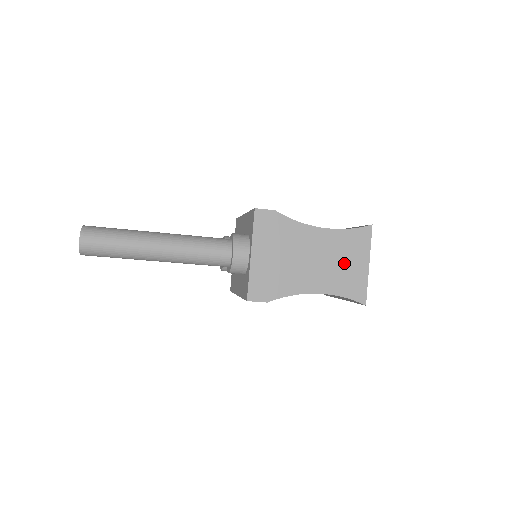
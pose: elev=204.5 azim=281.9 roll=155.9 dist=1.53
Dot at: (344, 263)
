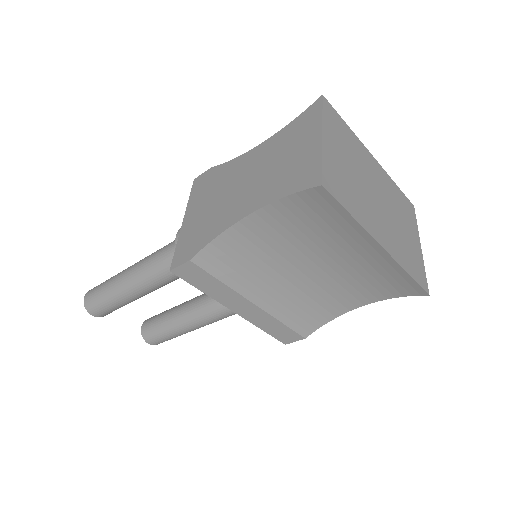
Dot at: (285, 159)
